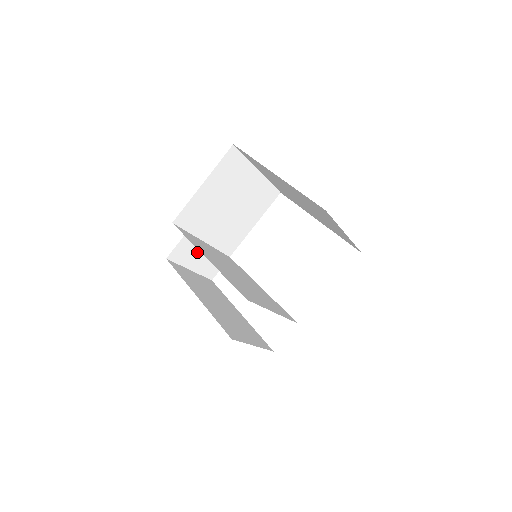
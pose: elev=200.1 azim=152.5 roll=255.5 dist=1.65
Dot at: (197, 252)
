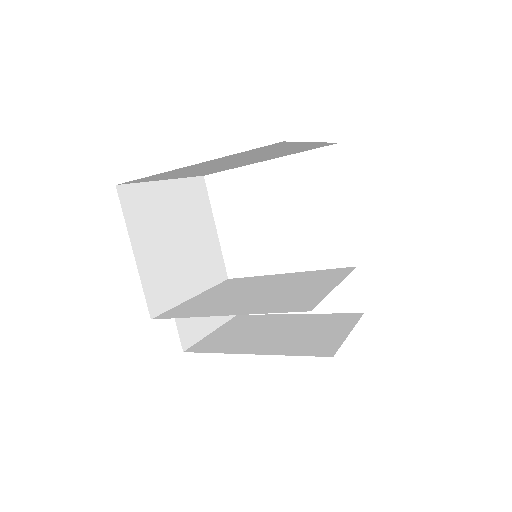
Dot at: occluded
